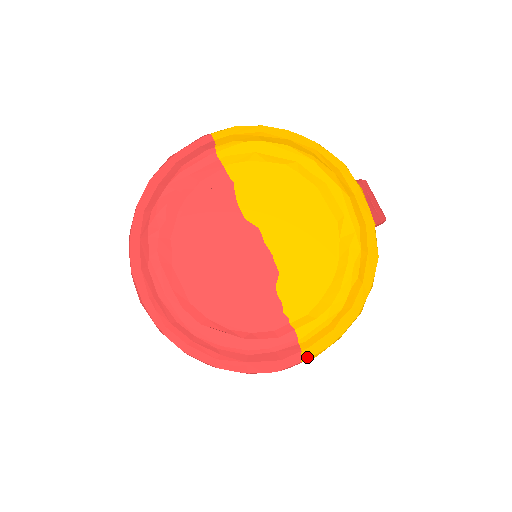
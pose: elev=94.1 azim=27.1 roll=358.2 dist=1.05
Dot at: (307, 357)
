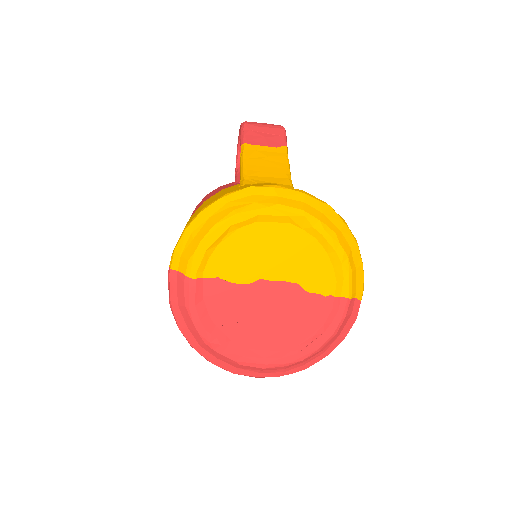
Dot at: (361, 295)
